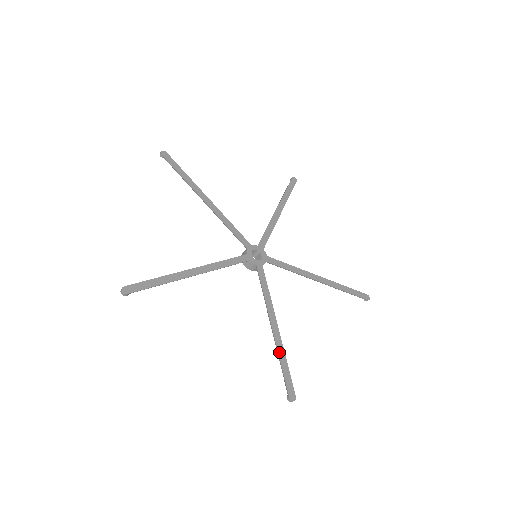
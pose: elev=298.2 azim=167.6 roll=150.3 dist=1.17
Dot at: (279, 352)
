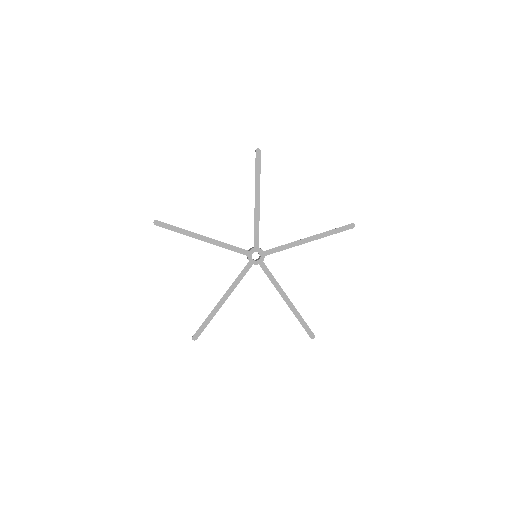
Dot at: (296, 315)
